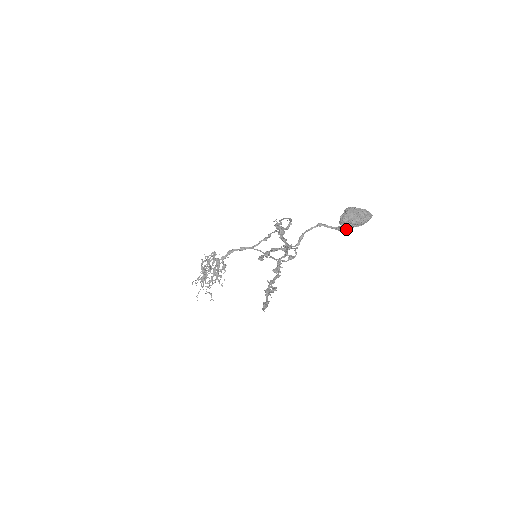
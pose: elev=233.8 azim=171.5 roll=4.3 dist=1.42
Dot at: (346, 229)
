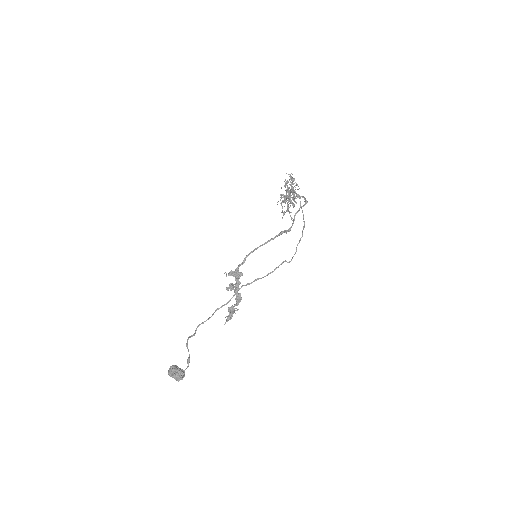
Dot at: occluded
